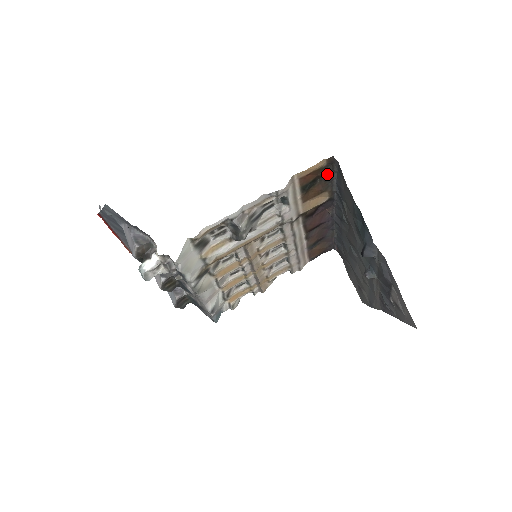
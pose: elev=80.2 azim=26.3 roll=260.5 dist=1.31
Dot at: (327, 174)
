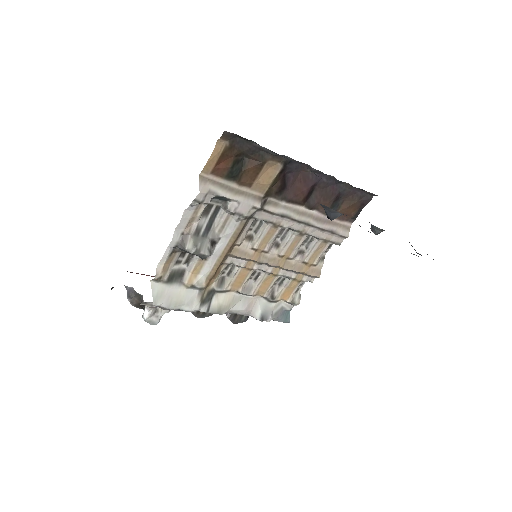
Dot at: (245, 147)
